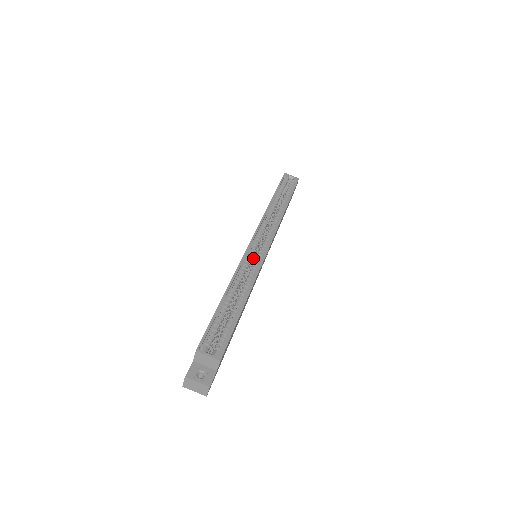
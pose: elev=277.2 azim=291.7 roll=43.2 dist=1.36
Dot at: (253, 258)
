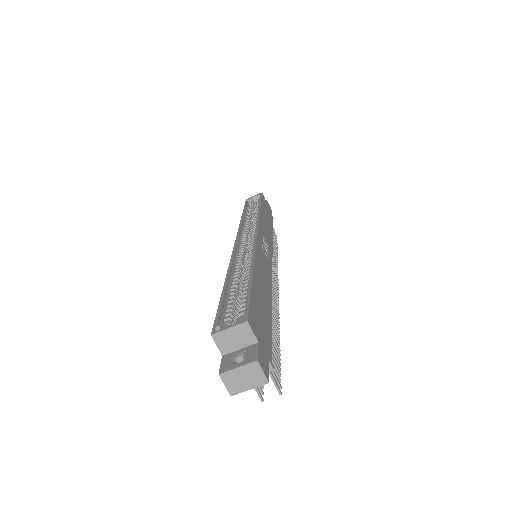
Dot at: occluded
